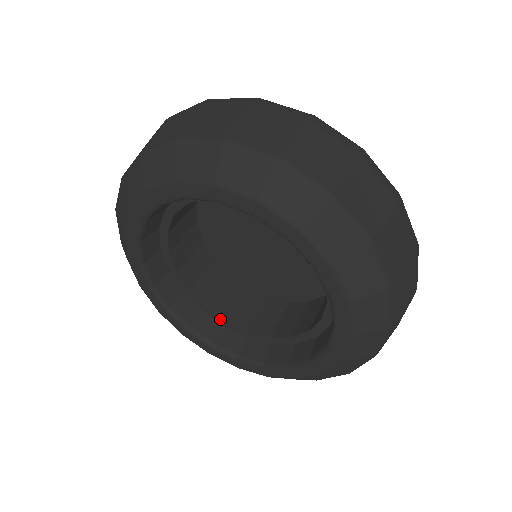
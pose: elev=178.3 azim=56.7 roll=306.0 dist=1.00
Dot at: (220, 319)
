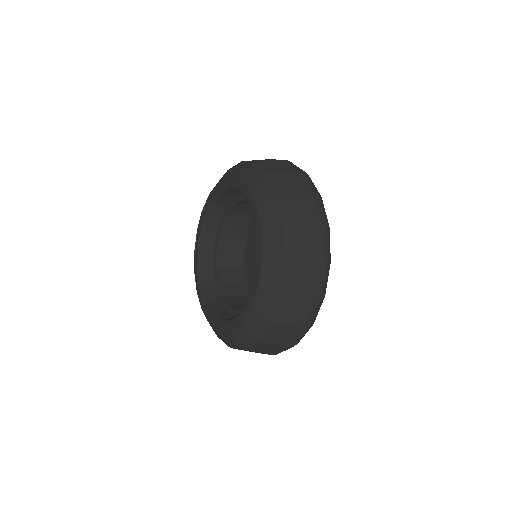
Dot at: (226, 304)
